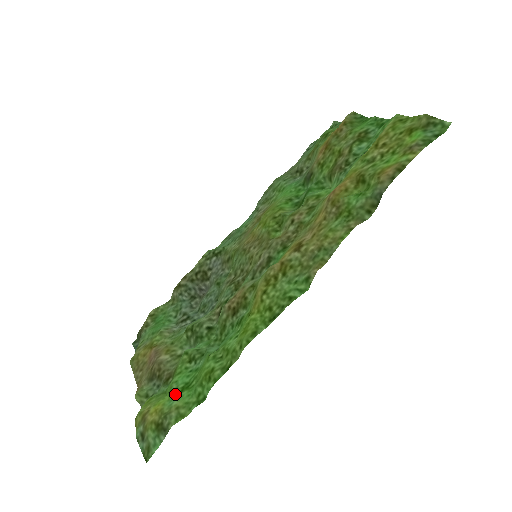
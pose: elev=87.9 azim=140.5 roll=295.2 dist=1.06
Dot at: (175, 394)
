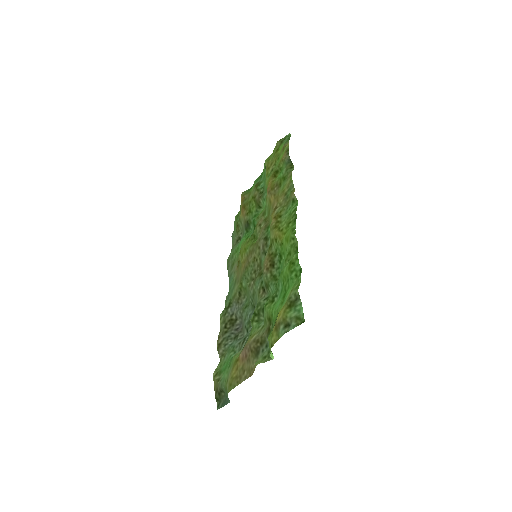
Dot at: (282, 302)
